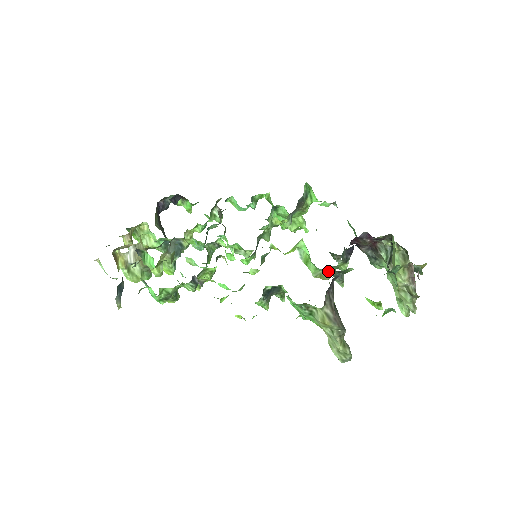
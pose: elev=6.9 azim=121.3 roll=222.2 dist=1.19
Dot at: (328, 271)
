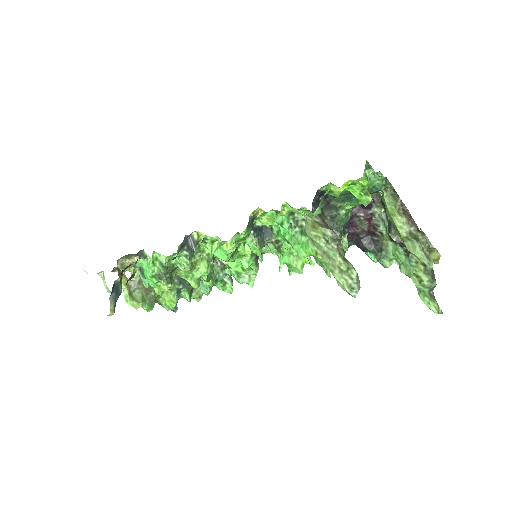
Dot at: occluded
